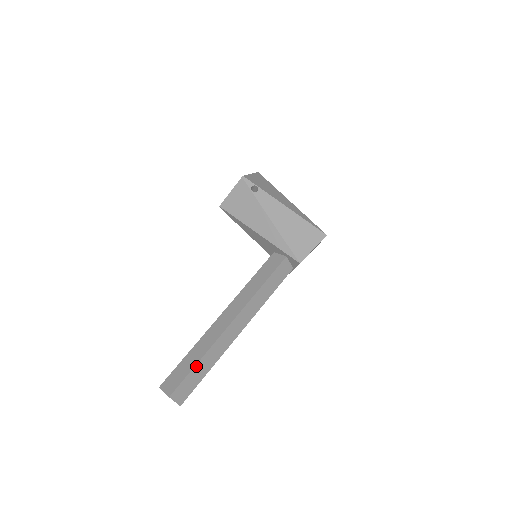
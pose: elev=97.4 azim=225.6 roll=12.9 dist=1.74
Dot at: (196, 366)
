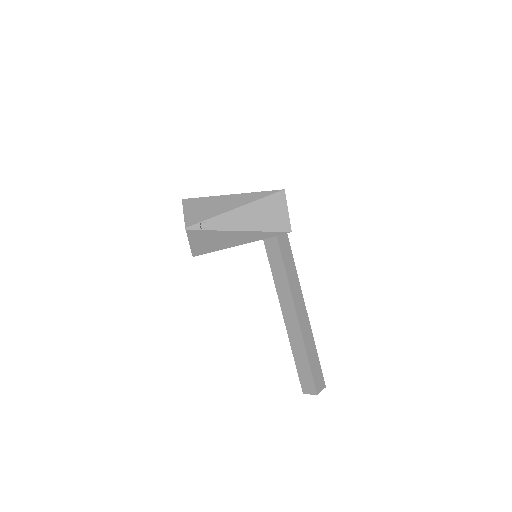
Dot at: (310, 363)
